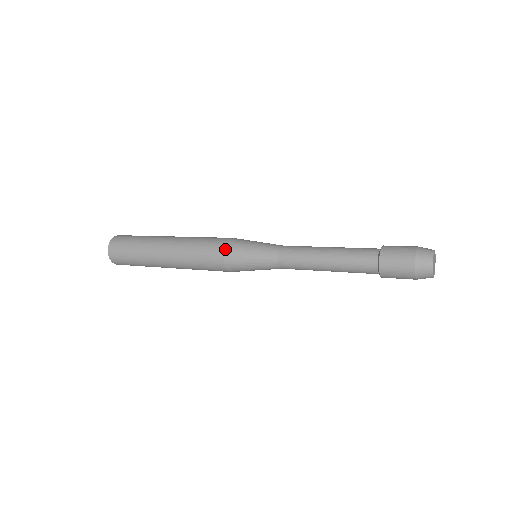
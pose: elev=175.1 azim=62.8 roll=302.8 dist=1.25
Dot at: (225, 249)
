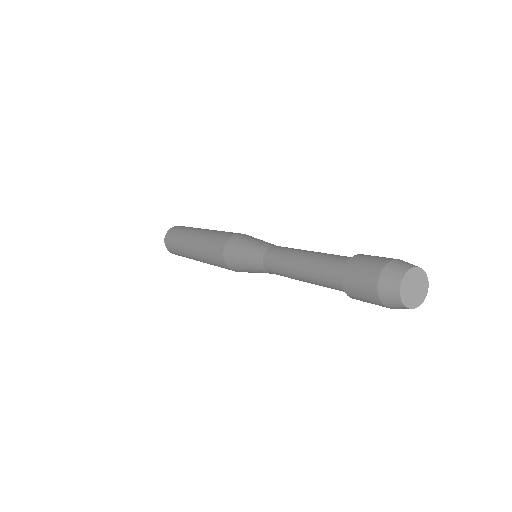
Dot at: (224, 256)
